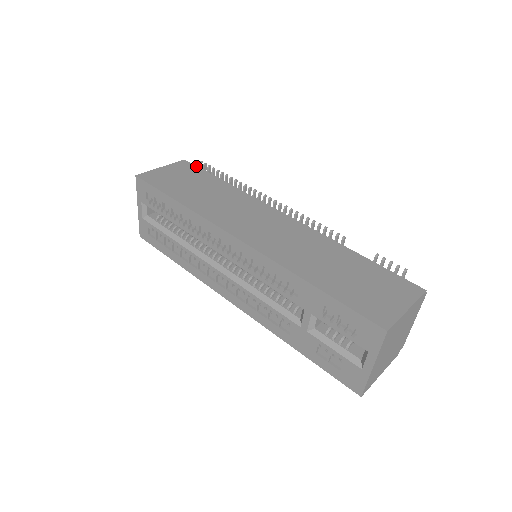
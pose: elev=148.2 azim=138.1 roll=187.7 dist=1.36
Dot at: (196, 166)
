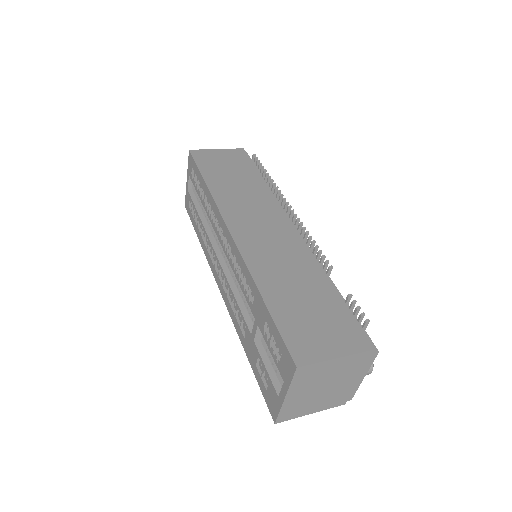
Dot at: (249, 157)
